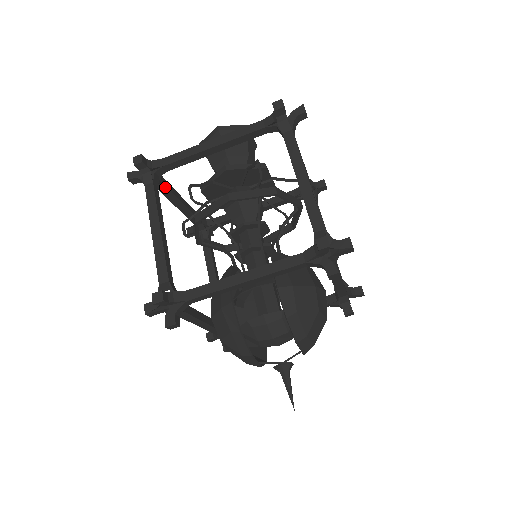
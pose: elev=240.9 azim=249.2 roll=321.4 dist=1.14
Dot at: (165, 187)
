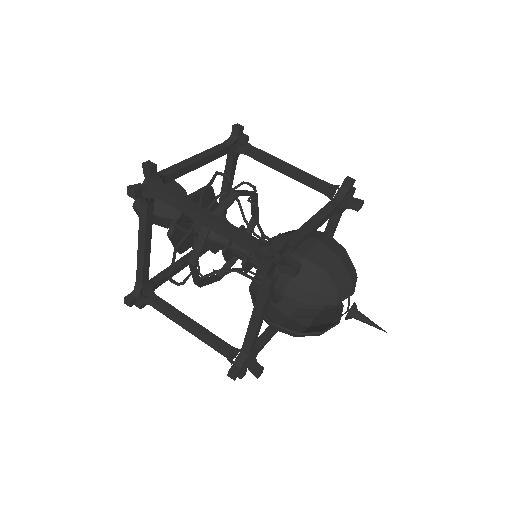
Dot at: (162, 280)
